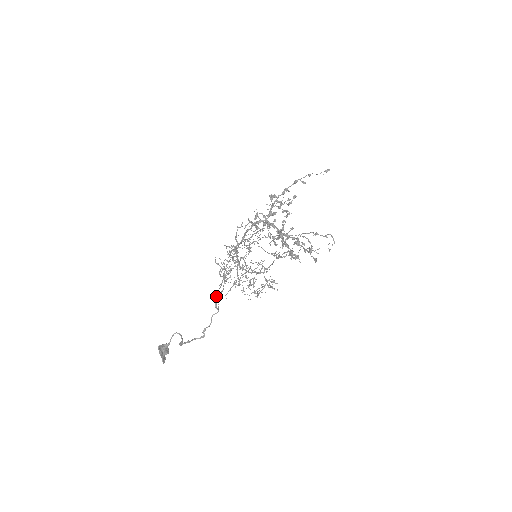
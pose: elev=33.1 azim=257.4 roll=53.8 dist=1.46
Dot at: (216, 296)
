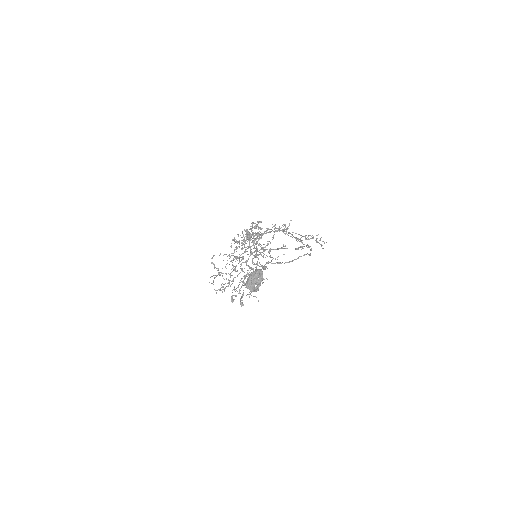
Dot at: (298, 238)
